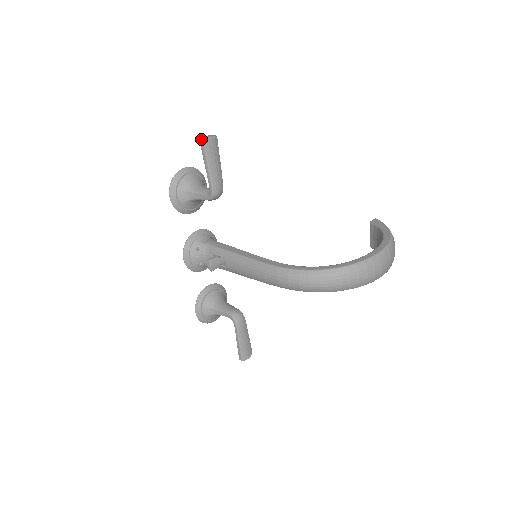
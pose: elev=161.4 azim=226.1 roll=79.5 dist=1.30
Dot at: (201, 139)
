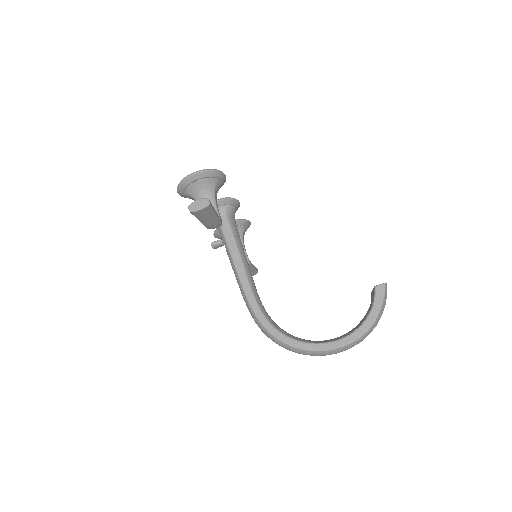
Dot at: (189, 208)
